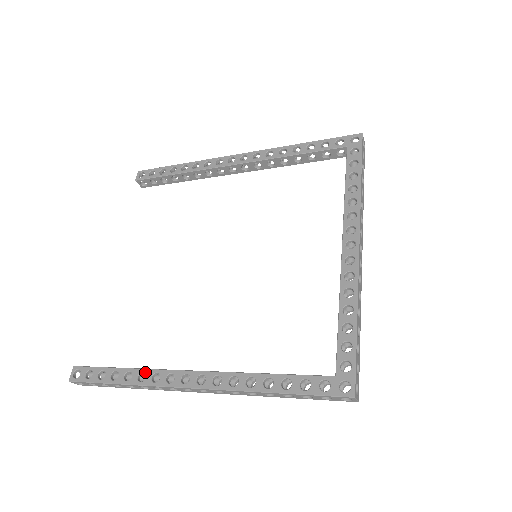
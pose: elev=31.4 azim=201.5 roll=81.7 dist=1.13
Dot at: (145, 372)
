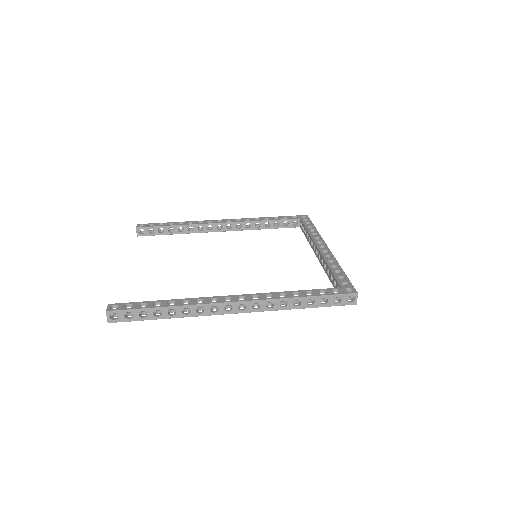
Dot at: (188, 299)
